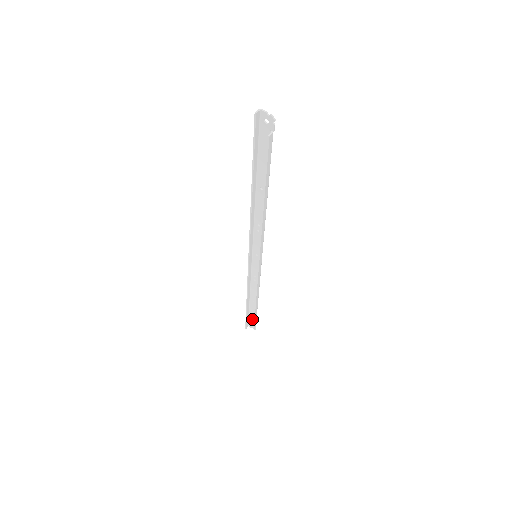
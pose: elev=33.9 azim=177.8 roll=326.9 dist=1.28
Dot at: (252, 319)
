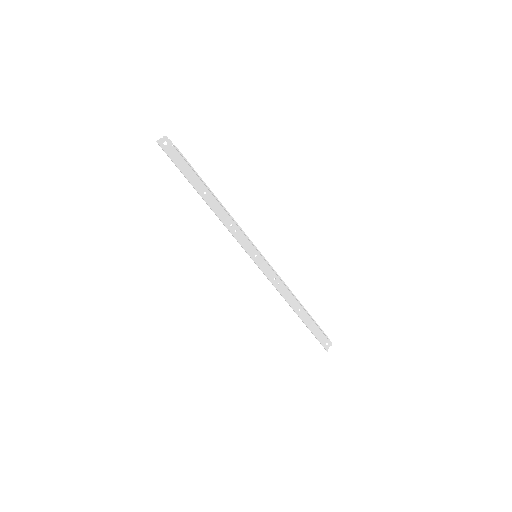
Dot at: (319, 334)
